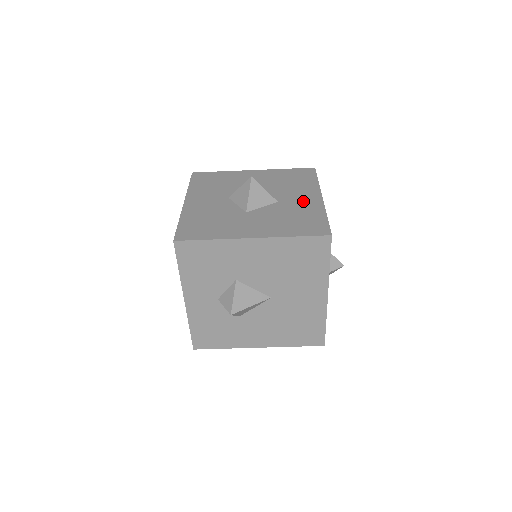
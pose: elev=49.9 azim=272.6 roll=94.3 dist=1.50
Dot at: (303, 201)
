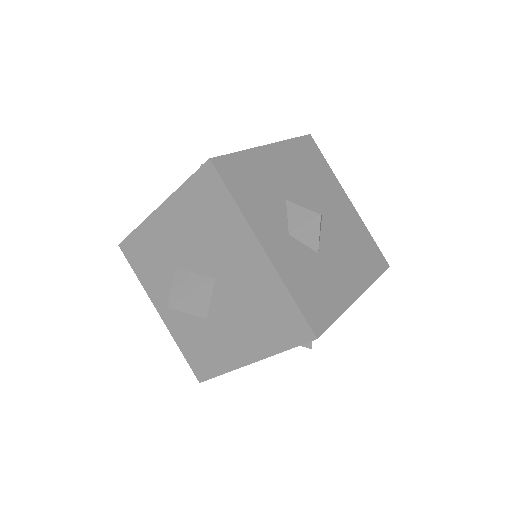
Dot at: occluded
